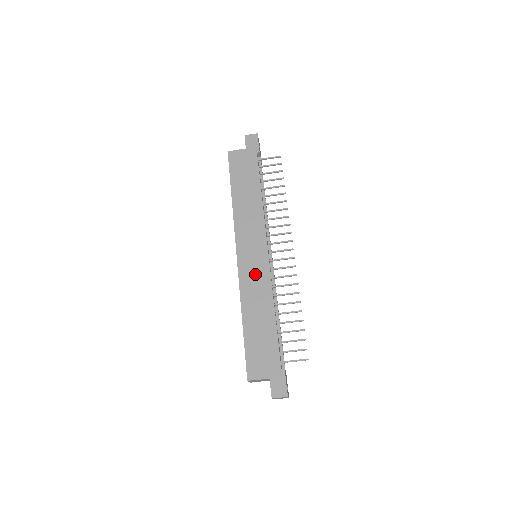
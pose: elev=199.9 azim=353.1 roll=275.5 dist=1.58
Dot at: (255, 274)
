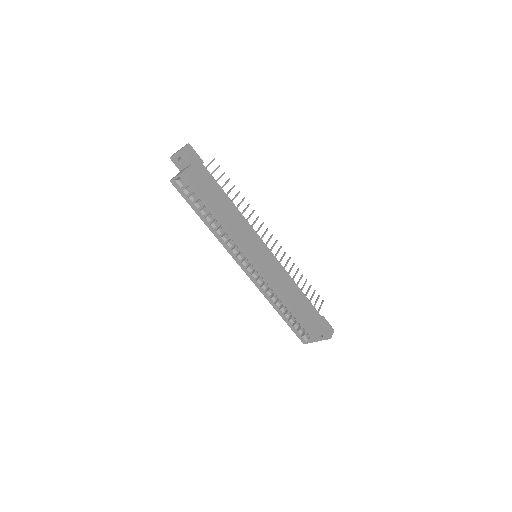
Dot at: (274, 269)
